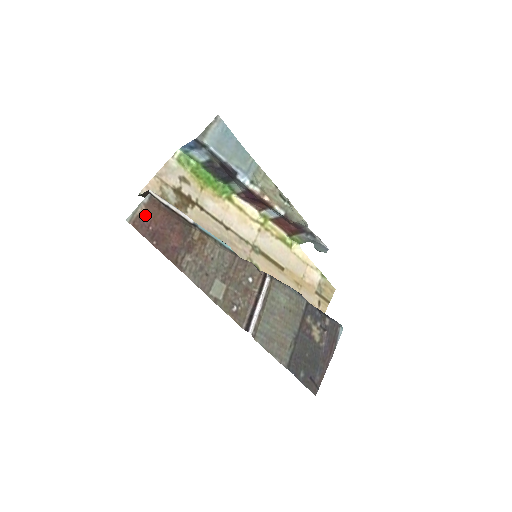
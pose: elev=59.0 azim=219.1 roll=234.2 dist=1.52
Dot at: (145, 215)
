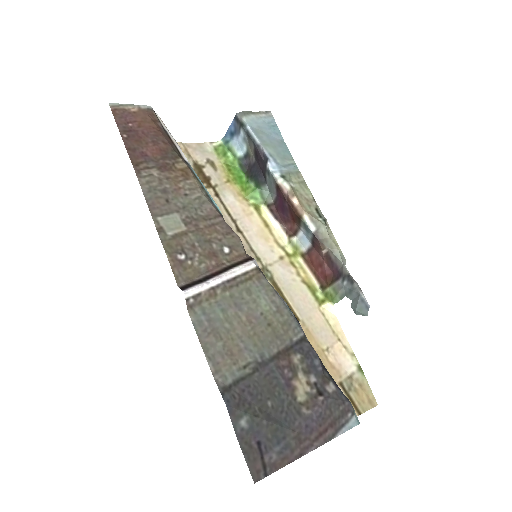
Dot at: (133, 114)
